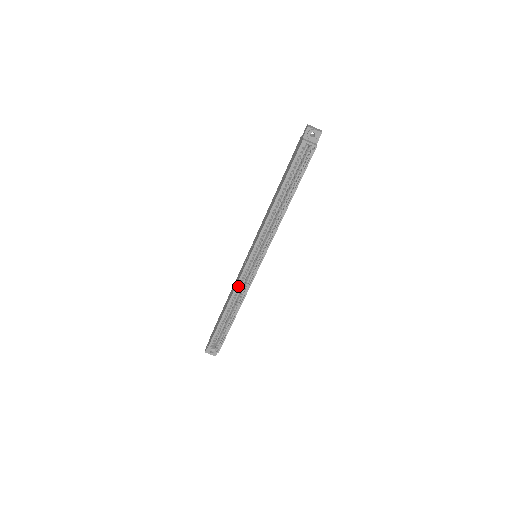
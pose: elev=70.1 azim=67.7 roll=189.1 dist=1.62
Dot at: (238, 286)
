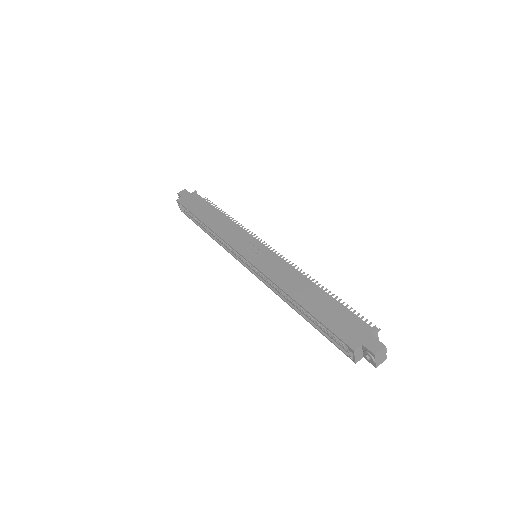
Dot at: (225, 238)
